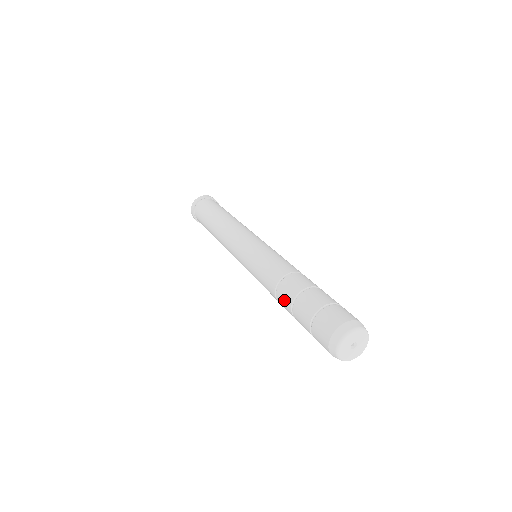
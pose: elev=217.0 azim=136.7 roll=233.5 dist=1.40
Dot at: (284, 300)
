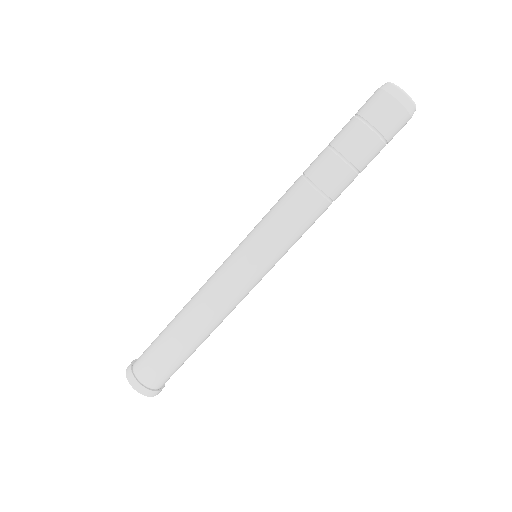
Dot at: (321, 163)
